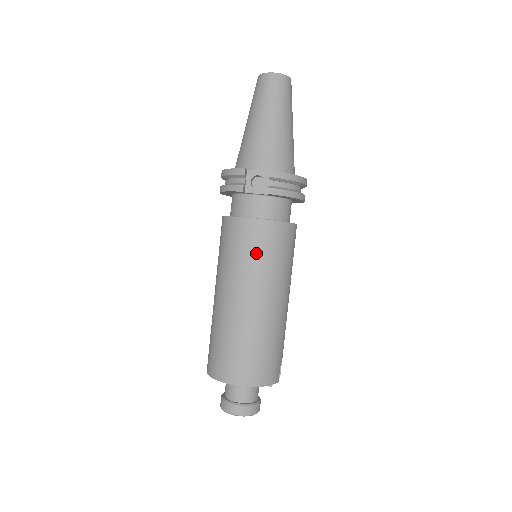
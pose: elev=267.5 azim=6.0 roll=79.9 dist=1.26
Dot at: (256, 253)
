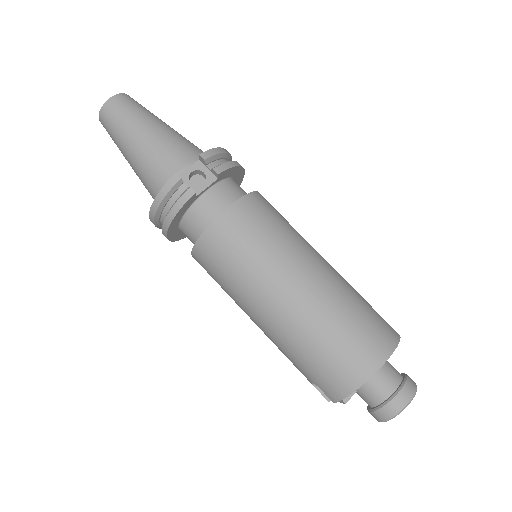
Dot at: (263, 233)
